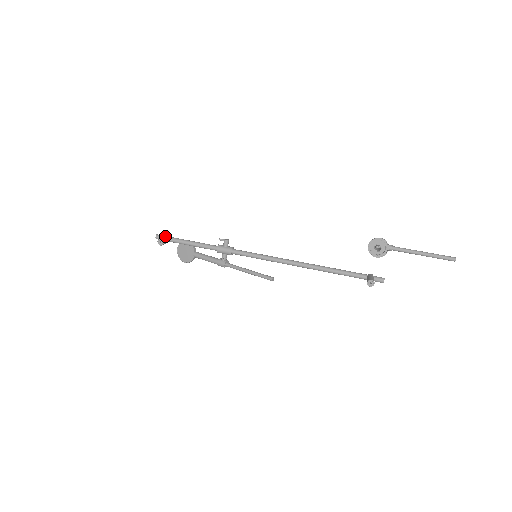
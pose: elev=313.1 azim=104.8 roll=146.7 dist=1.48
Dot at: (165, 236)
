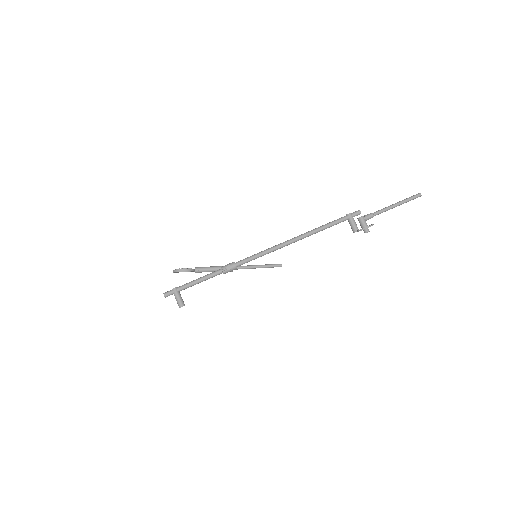
Dot at: (175, 295)
